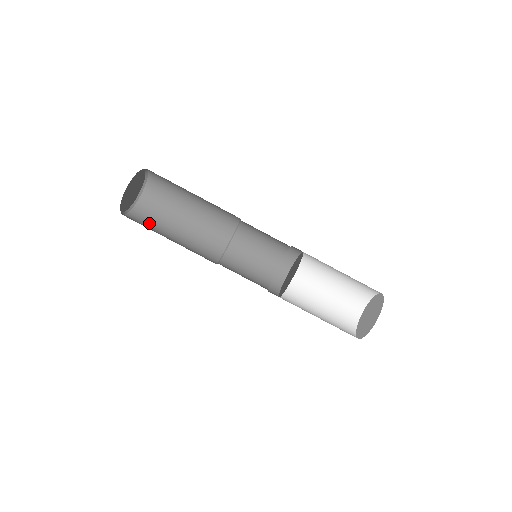
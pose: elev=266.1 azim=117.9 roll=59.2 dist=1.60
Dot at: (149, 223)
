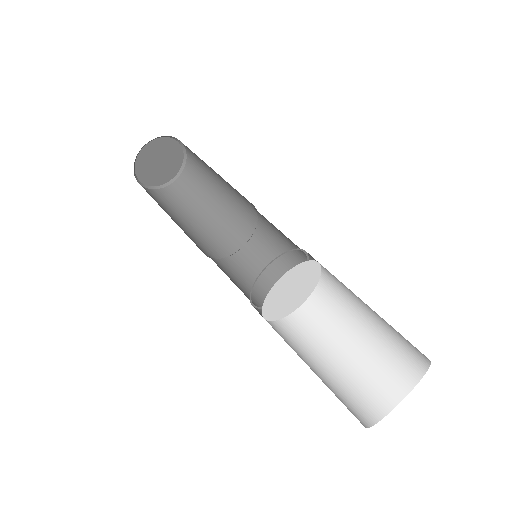
Dot at: (153, 198)
